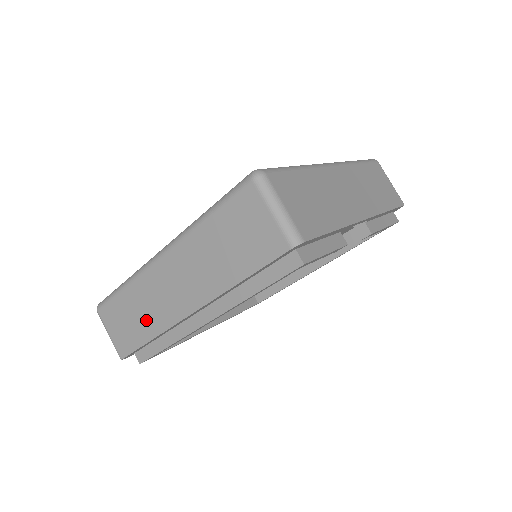
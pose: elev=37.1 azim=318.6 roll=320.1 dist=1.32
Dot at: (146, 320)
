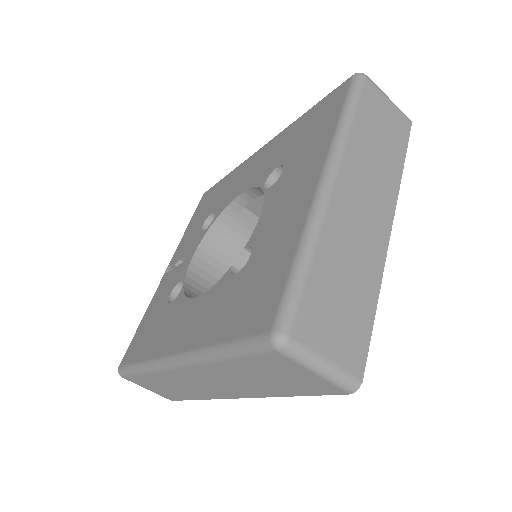
Dot at: (185, 391)
